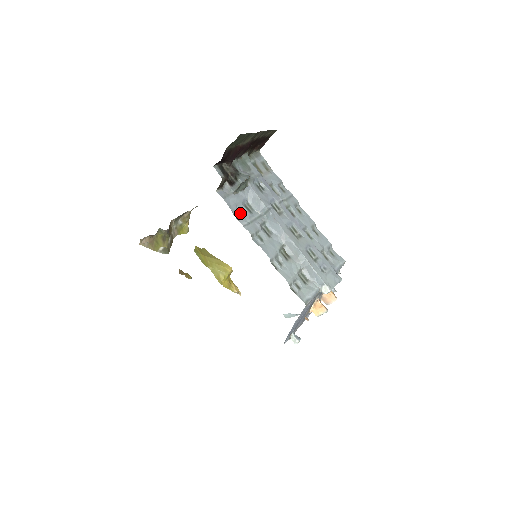
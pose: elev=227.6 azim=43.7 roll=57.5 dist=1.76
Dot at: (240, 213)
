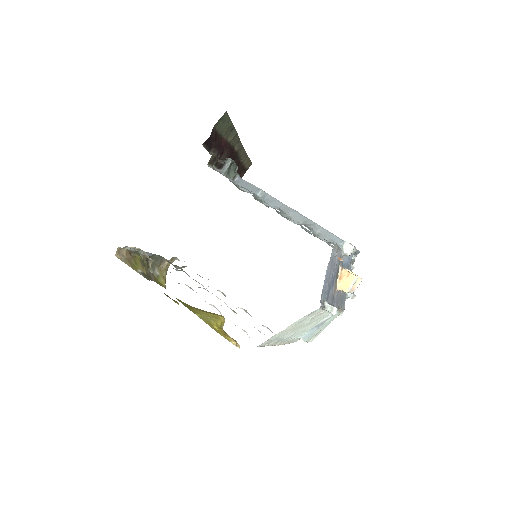
Dot at: (235, 184)
